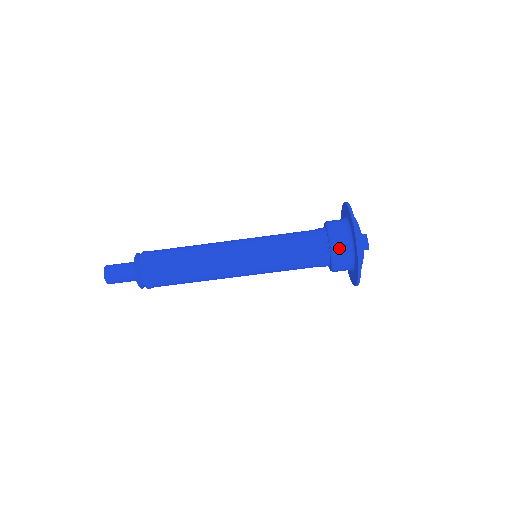
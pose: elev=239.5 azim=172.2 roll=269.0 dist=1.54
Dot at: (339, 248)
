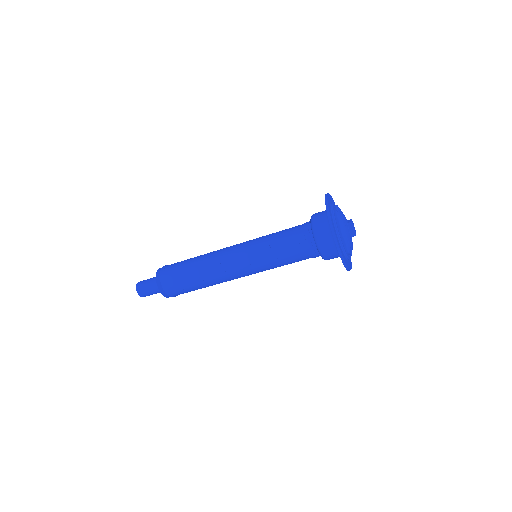
Dot at: (324, 247)
